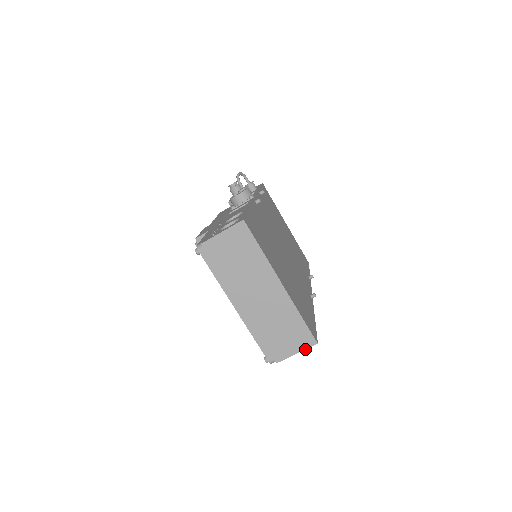
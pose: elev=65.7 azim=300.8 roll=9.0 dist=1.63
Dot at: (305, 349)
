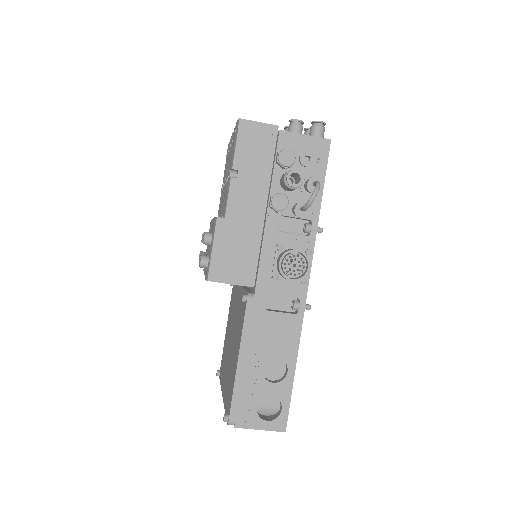
Dot at: occluded
